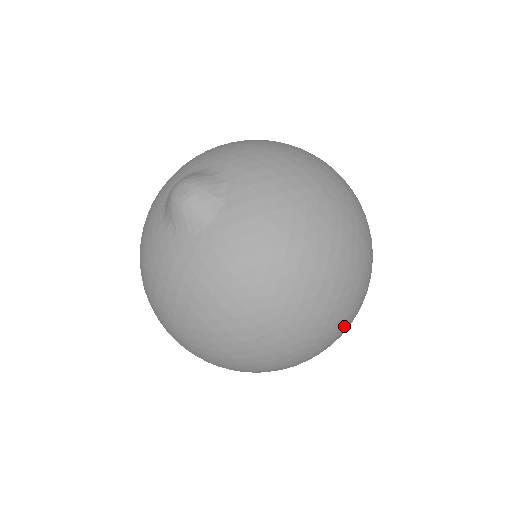
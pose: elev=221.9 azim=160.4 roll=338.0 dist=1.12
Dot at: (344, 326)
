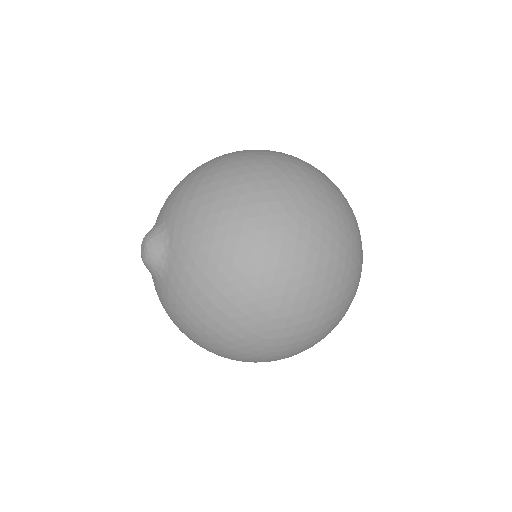
Dot at: (324, 189)
